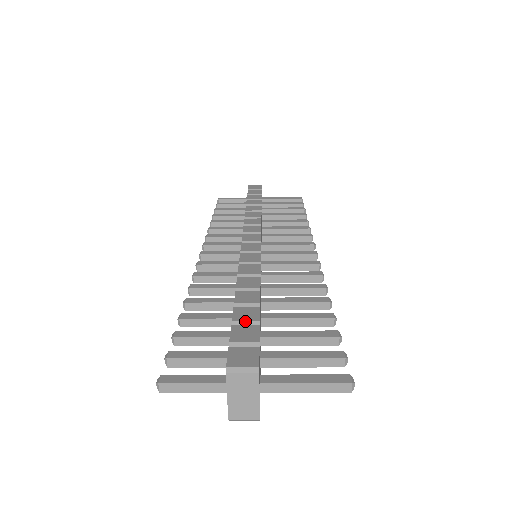
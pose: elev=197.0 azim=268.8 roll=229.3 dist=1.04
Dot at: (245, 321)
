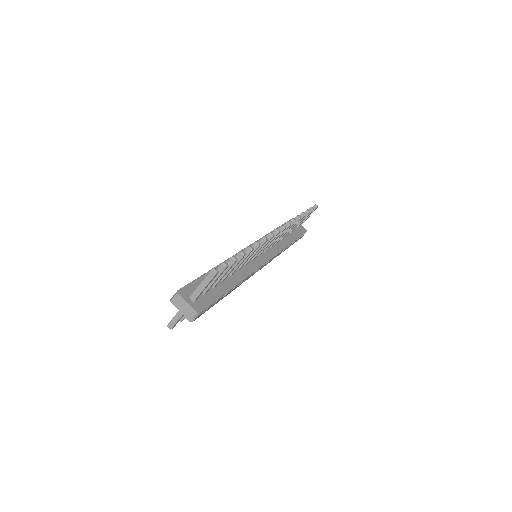
Dot at: occluded
